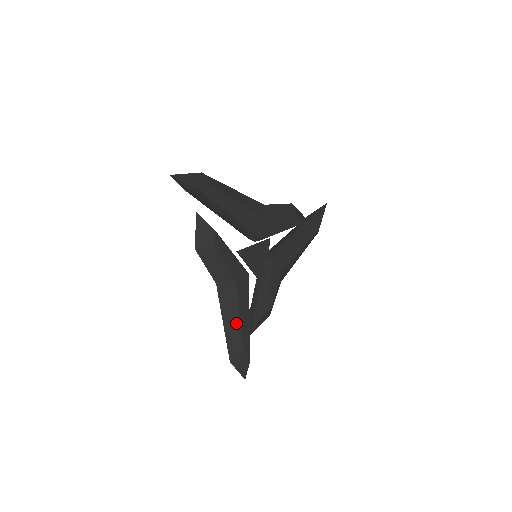
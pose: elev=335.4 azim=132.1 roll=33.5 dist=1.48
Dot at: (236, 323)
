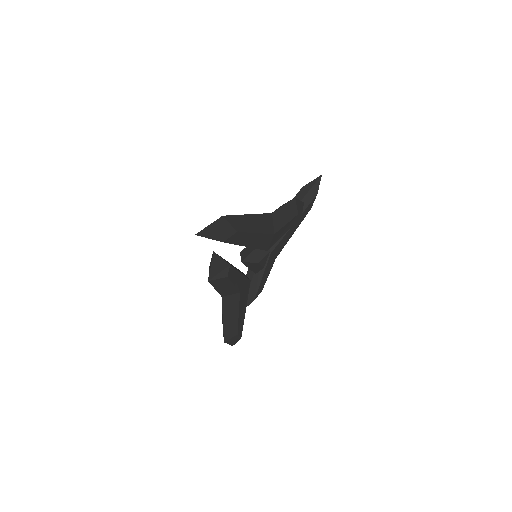
Dot at: (235, 320)
